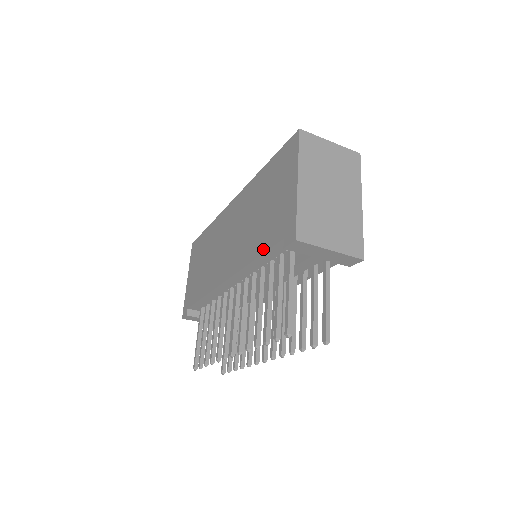
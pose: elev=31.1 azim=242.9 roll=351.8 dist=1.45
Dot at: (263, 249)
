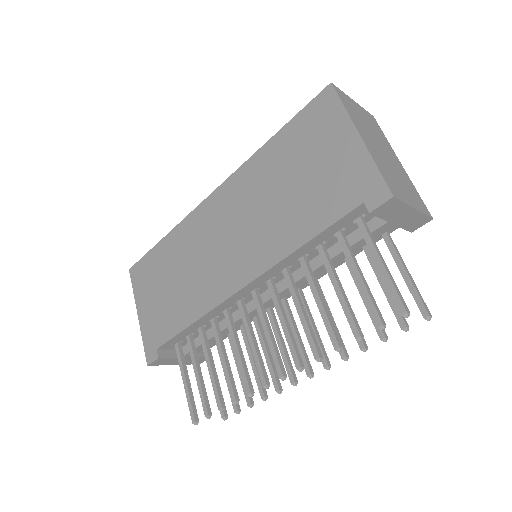
Dot at: (320, 227)
